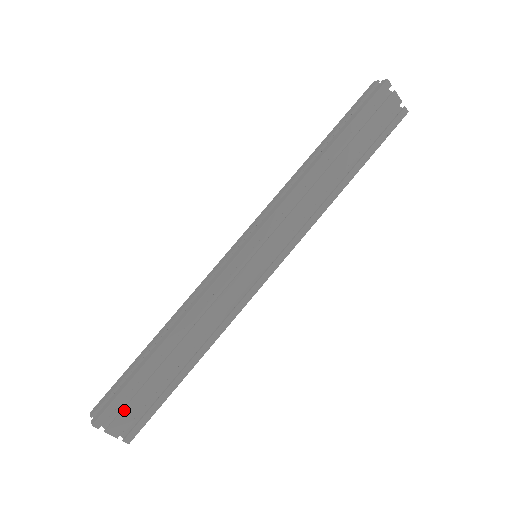
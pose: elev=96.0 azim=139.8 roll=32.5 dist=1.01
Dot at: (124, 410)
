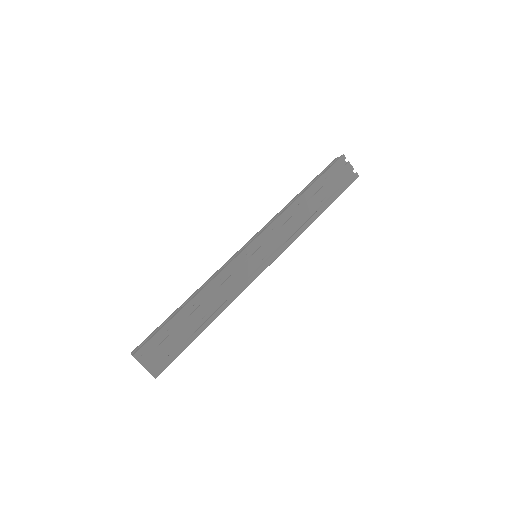
Dot at: (156, 349)
